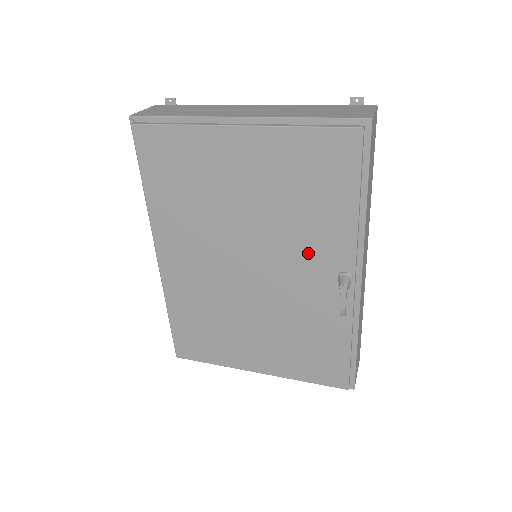
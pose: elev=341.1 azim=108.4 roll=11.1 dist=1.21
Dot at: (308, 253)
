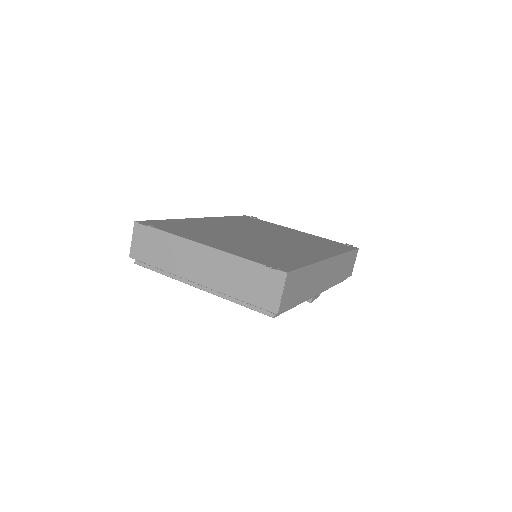
Dot at: occluded
